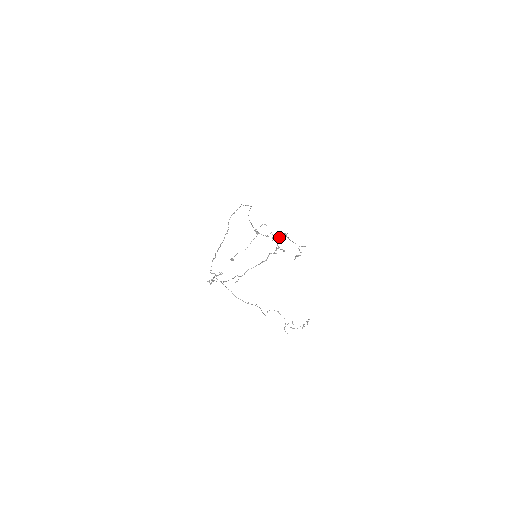
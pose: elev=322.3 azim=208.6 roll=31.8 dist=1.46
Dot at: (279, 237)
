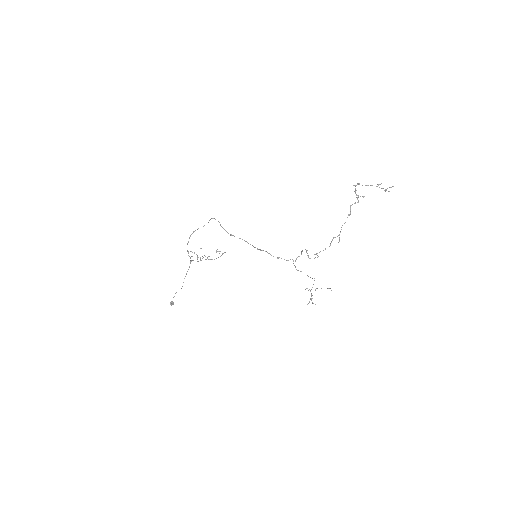
Dot at: occluded
